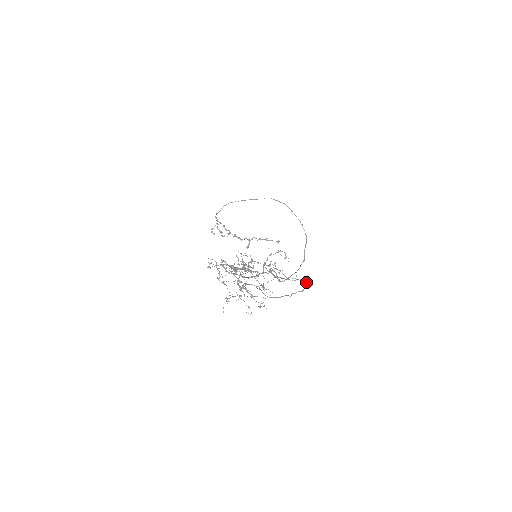
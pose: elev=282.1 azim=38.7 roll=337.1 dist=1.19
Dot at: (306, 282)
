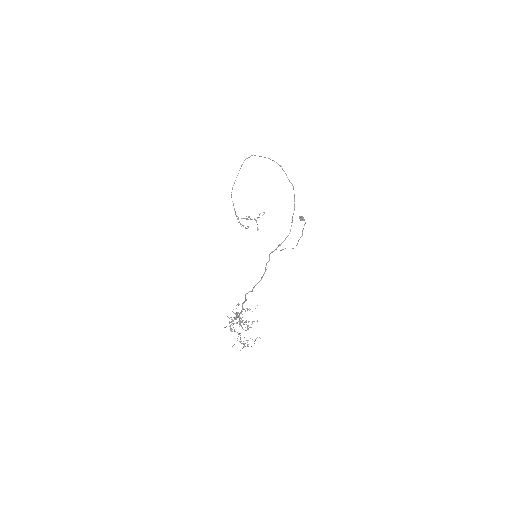
Dot at: (300, 219)
